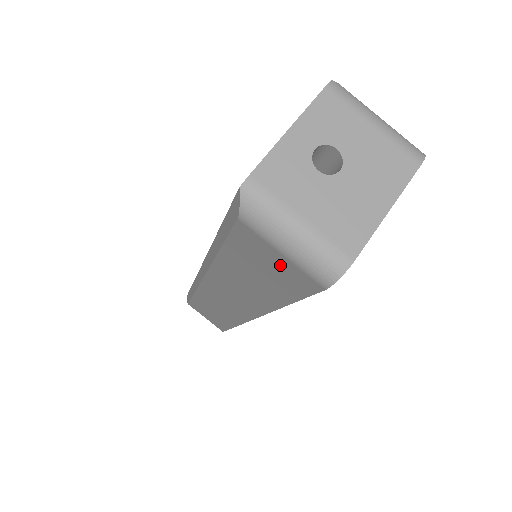
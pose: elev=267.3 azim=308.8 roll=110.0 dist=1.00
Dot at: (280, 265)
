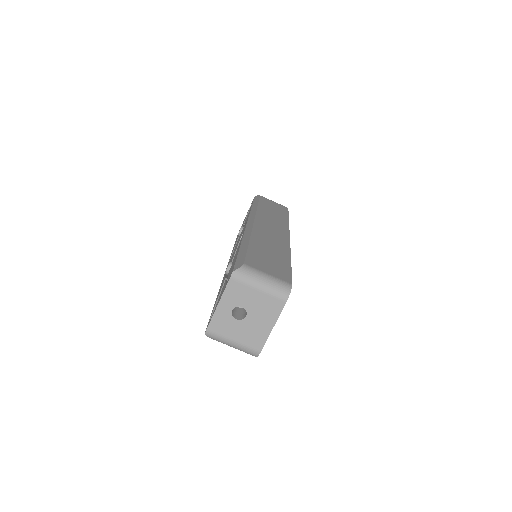
Dot at: occluded
